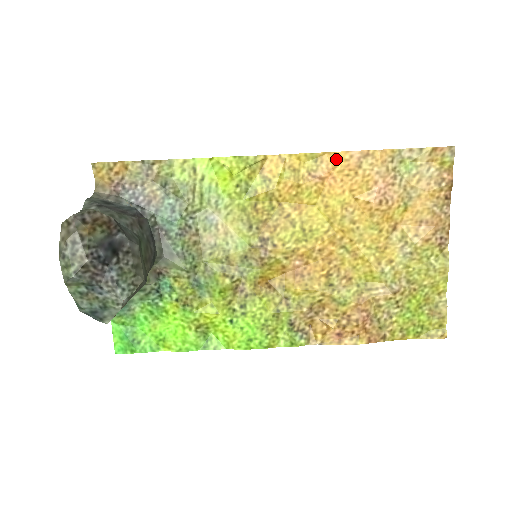
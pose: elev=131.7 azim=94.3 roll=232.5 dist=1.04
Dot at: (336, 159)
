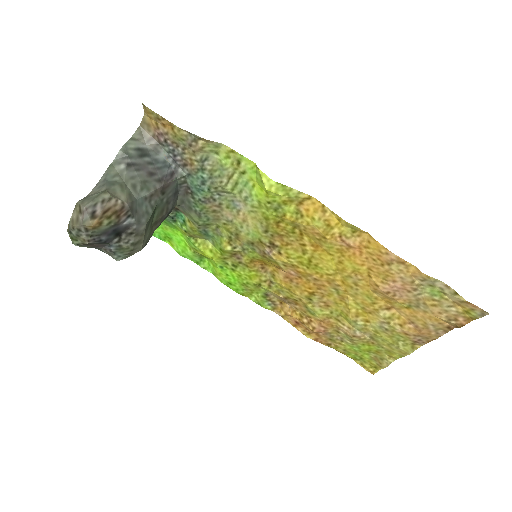
Dot at: (373, 244)
